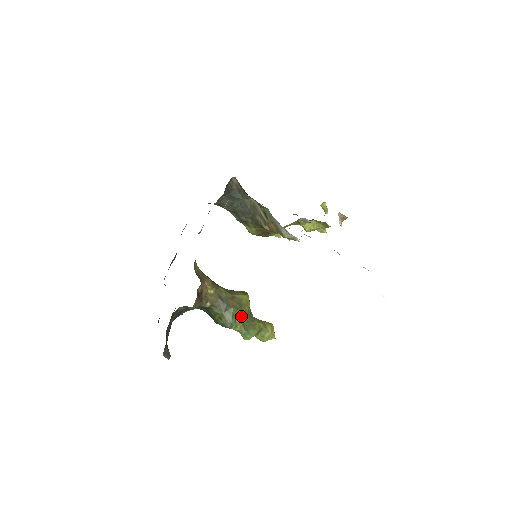
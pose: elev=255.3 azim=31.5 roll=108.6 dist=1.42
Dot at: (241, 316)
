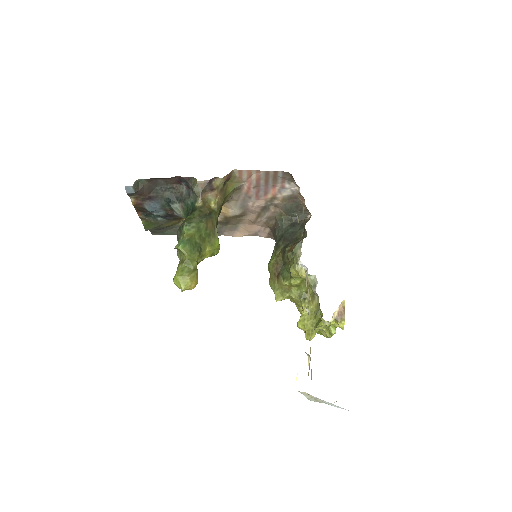
Dot at: (200, 235)
